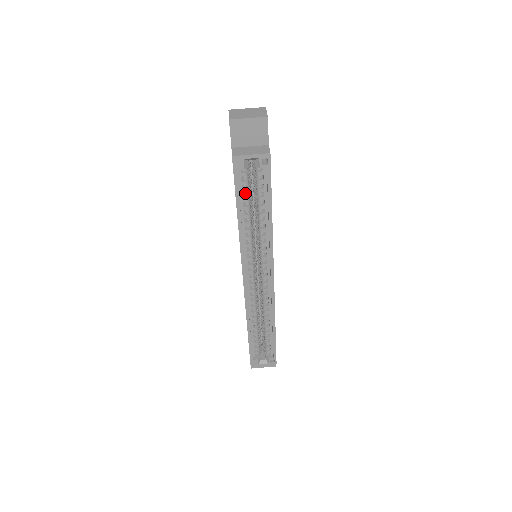
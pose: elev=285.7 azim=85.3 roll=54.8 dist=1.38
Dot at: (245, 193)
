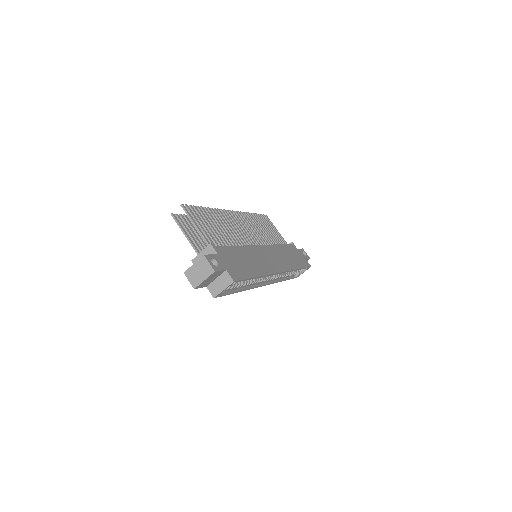
Dot at: (233, 288)
